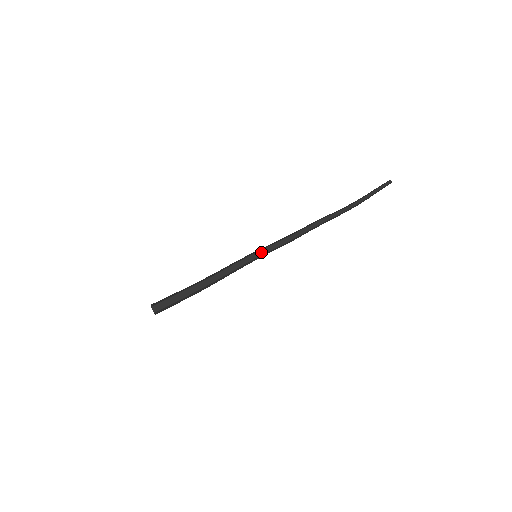
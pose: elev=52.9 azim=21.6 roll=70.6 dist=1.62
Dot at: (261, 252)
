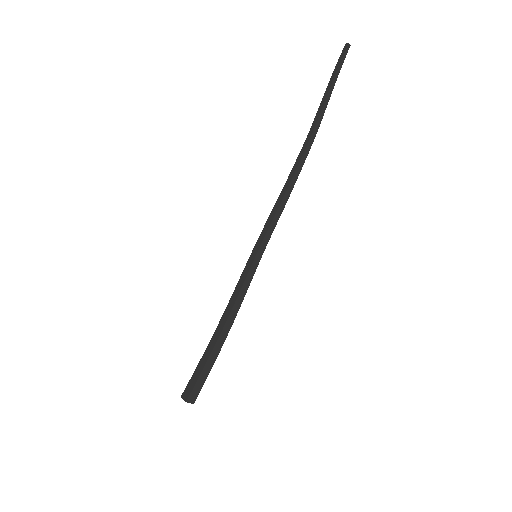
Dot at: (256, 247)
